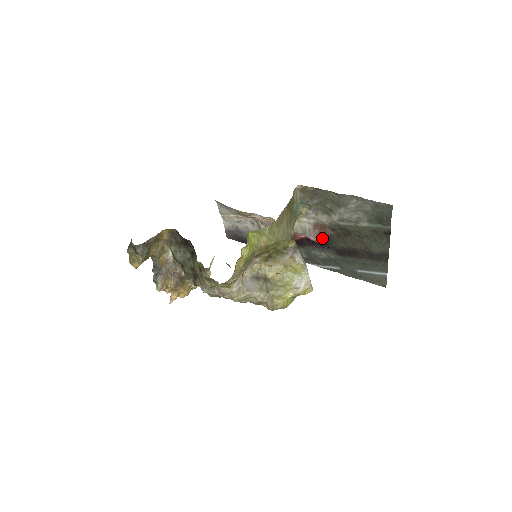
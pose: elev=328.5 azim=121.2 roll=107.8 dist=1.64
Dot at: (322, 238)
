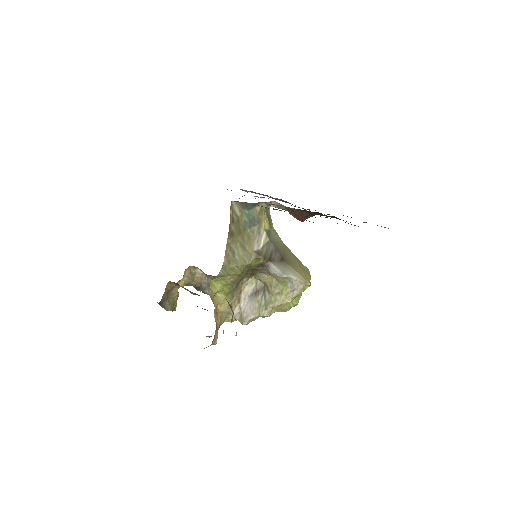
Dot at: (300, 219)
